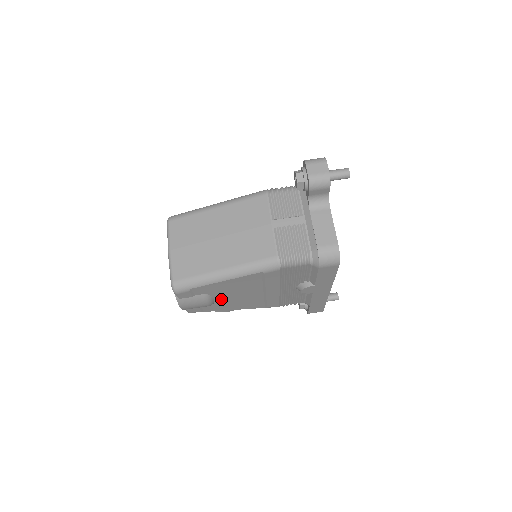
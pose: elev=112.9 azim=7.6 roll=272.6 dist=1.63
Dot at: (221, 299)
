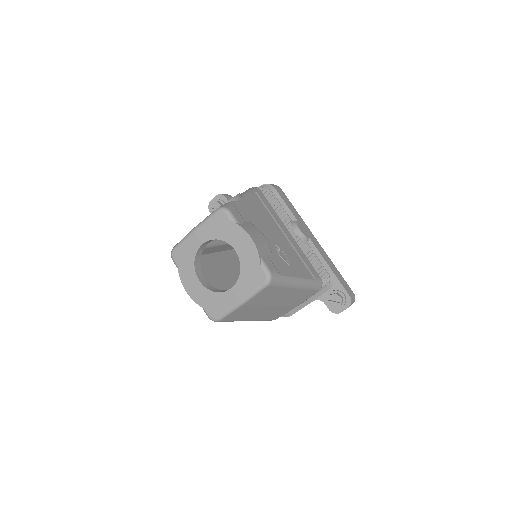
Dot at: occluded
